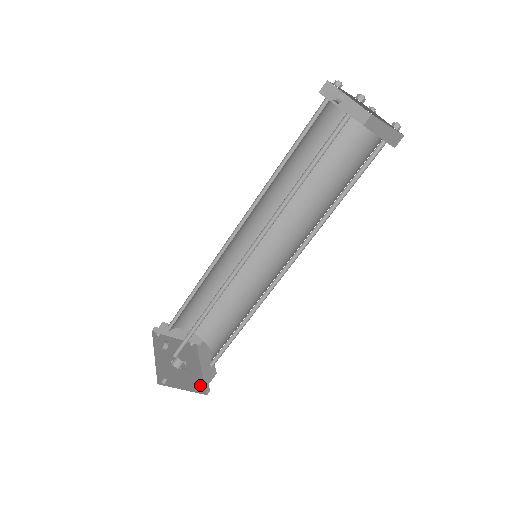
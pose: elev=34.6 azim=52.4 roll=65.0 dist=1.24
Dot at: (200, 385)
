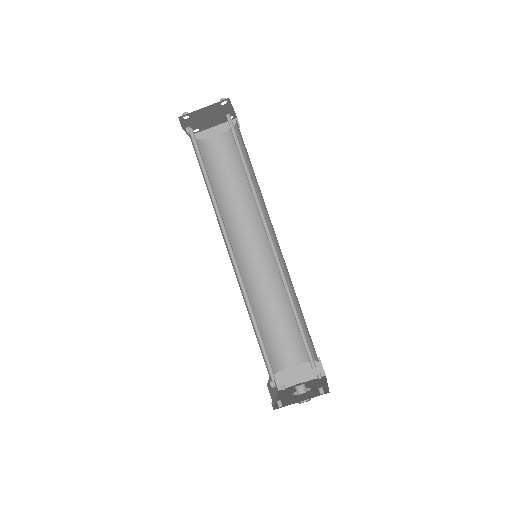
Dot at: occluded
